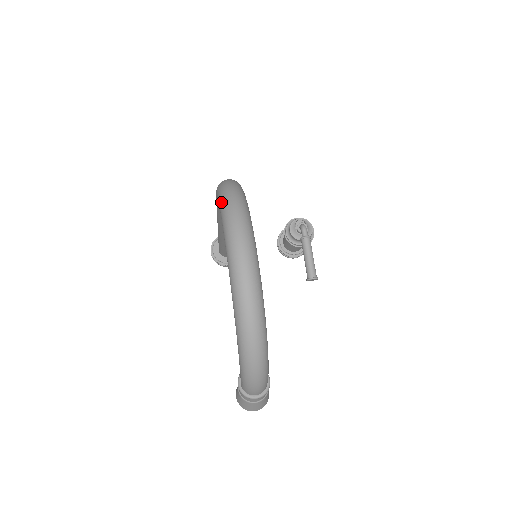
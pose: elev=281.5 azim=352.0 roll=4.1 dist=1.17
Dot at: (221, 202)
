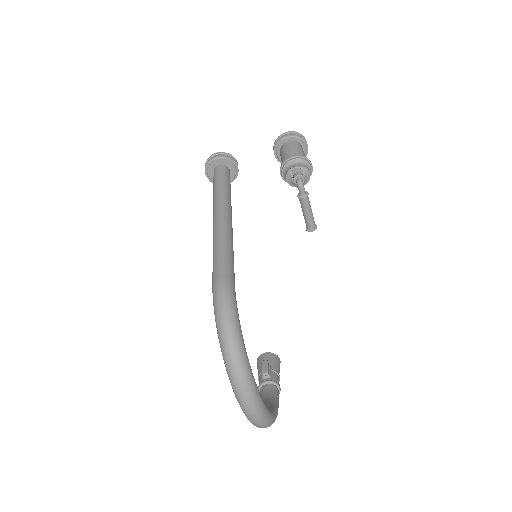
Dot at: (224, 363)
